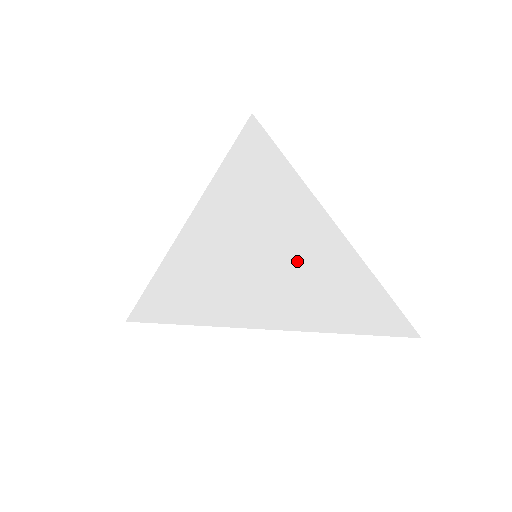
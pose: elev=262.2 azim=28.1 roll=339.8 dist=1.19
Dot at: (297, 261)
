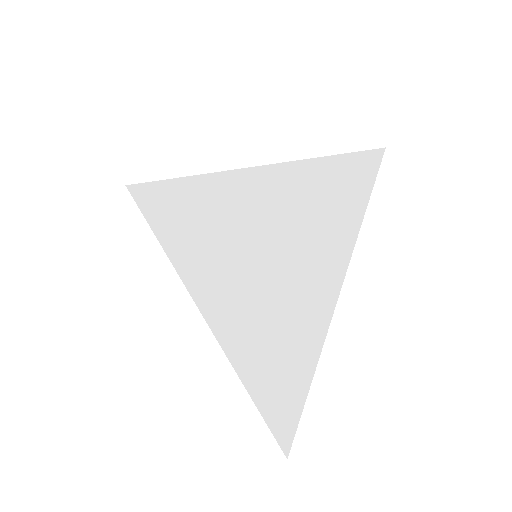
Dot at: (277, 297)
